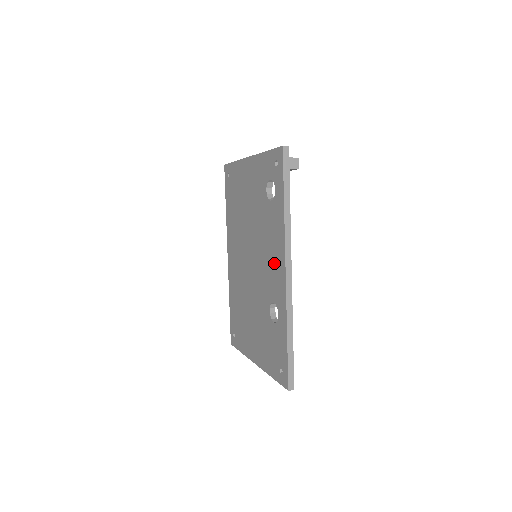
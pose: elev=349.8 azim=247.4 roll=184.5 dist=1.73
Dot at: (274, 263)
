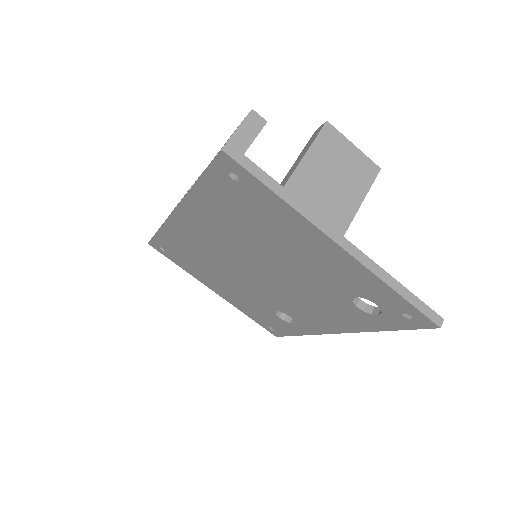
Dot at: (317, 317)
